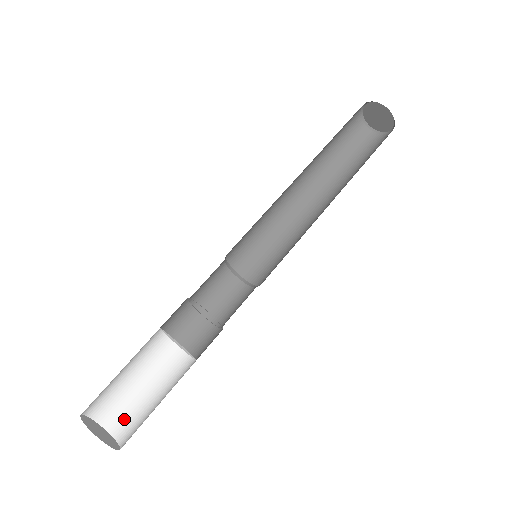
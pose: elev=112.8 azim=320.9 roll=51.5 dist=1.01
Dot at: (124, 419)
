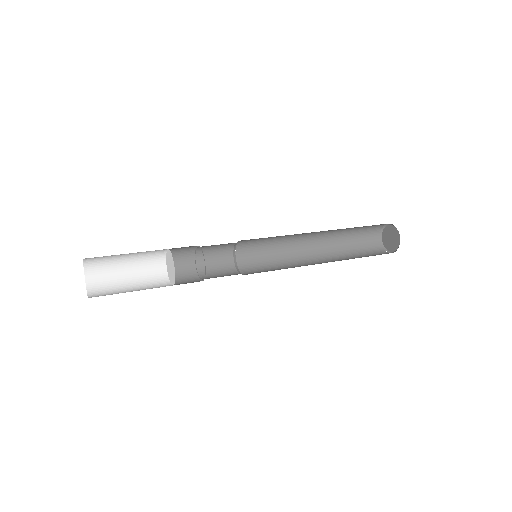
Dot at: occluded
